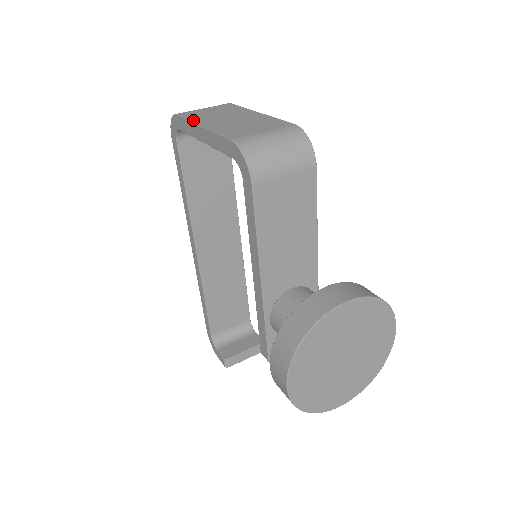
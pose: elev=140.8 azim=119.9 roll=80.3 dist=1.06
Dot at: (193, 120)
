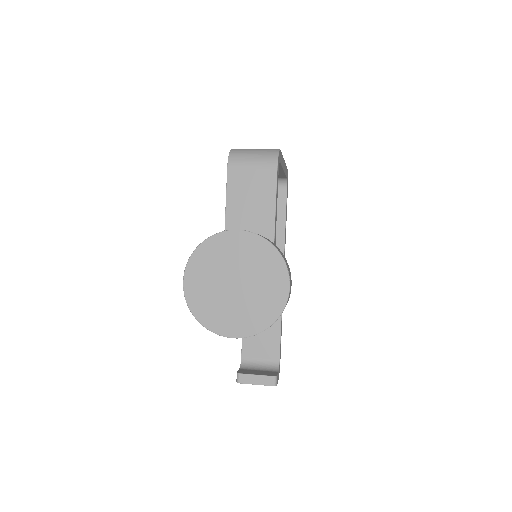
Dot at: occluded
